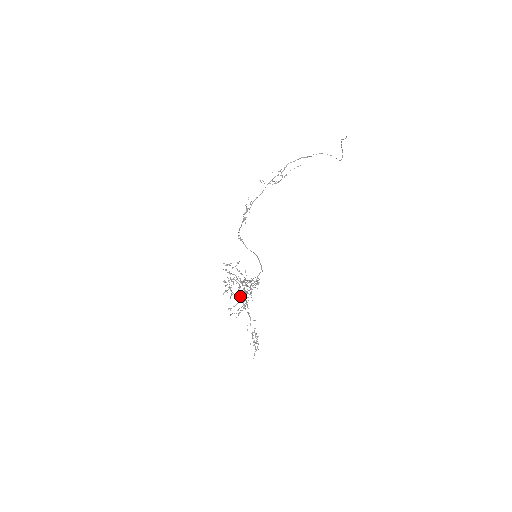
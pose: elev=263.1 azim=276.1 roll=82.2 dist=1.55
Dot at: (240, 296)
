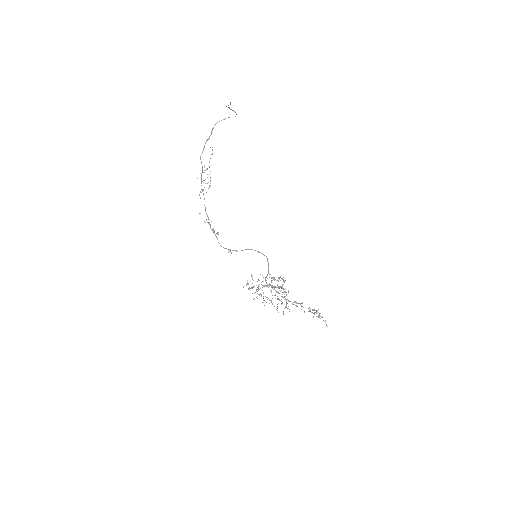
Dot at: (278, 298)
